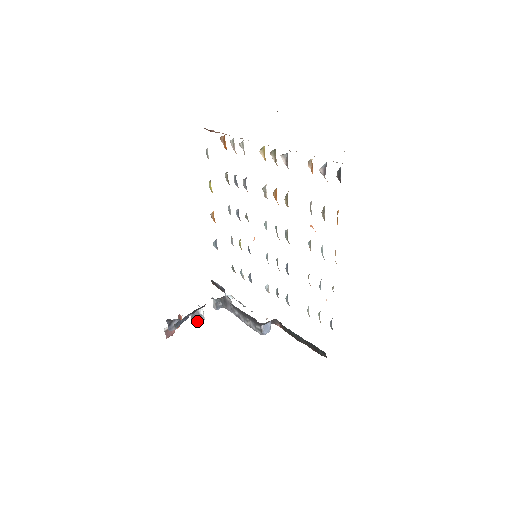
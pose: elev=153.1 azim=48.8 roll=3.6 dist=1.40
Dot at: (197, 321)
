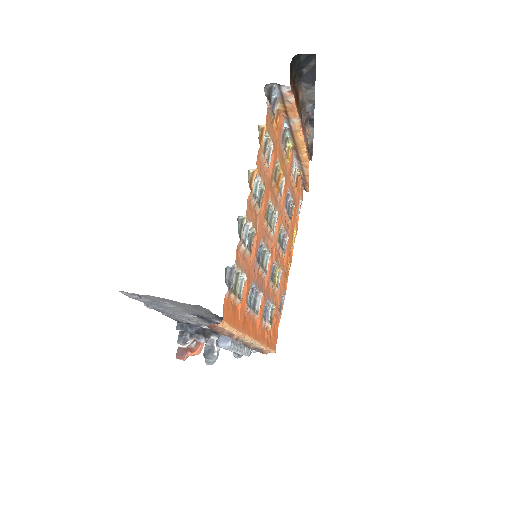
Dot at: (207, 351)
